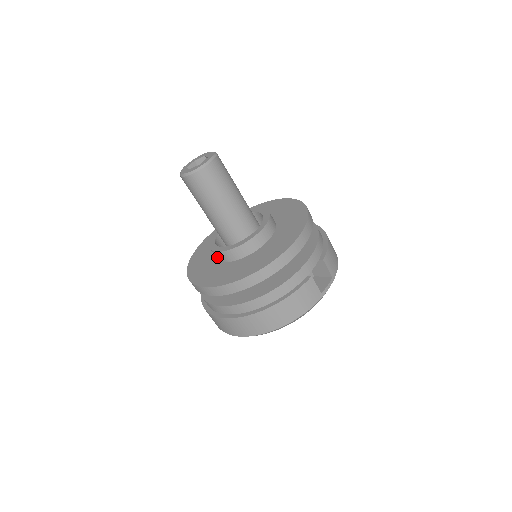
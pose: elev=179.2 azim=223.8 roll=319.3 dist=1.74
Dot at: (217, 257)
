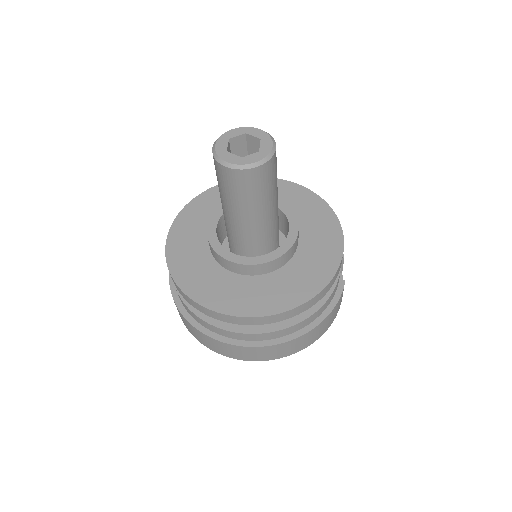
Dot at: (236, 269)
